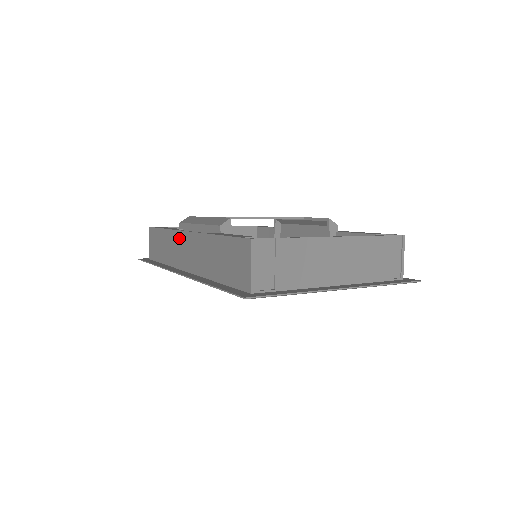
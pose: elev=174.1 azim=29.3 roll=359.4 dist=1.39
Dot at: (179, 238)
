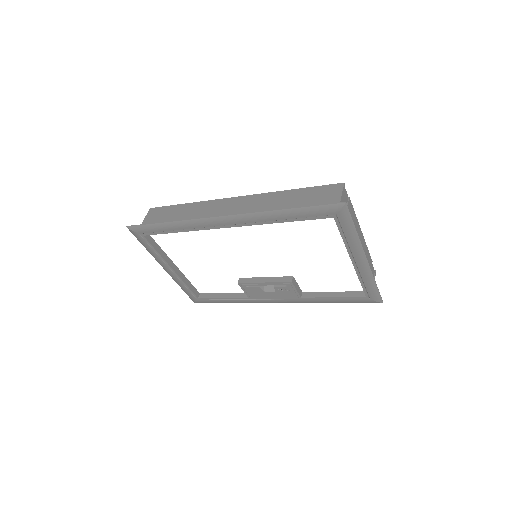
Dot at: (219, 203)
